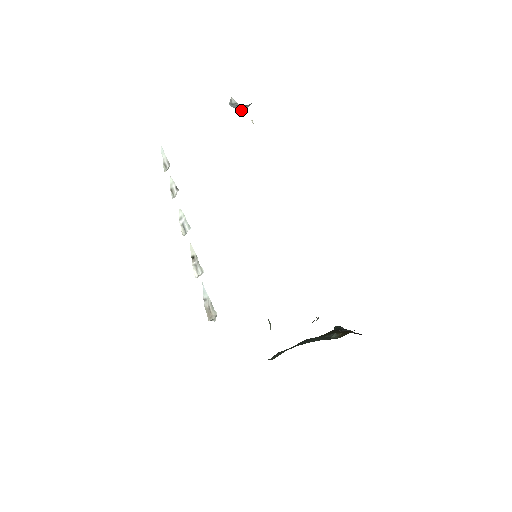
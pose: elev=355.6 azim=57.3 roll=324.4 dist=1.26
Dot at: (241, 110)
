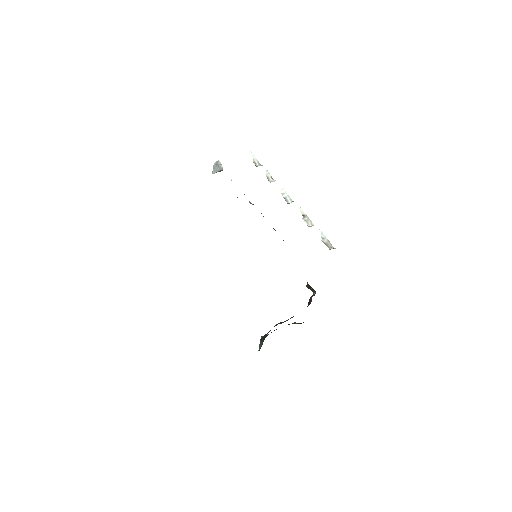
Dot at: (213, 172)
